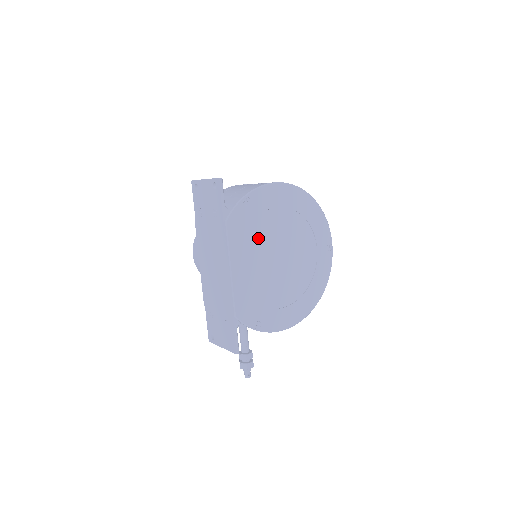
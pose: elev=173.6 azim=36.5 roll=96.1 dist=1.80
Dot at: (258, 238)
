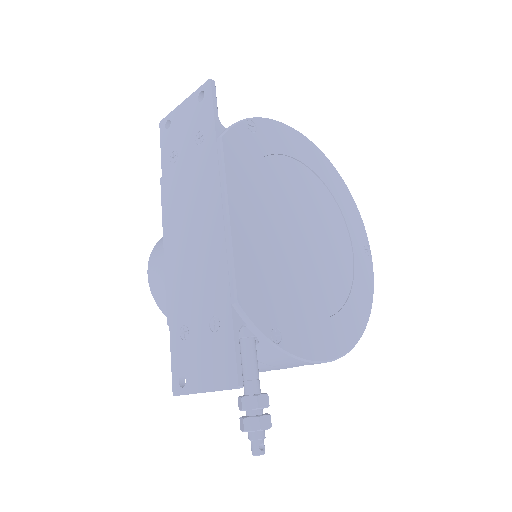
Dot at: (270, 188)
